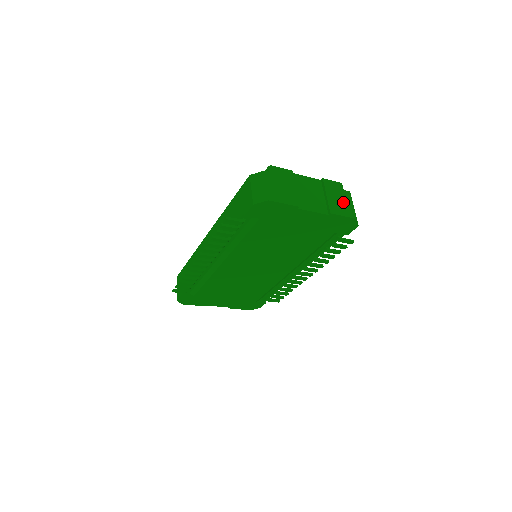
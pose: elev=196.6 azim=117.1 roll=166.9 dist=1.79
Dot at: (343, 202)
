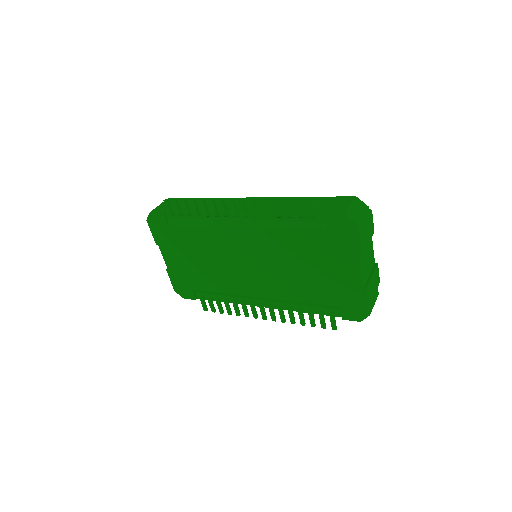
Dot at: (373, 293)
